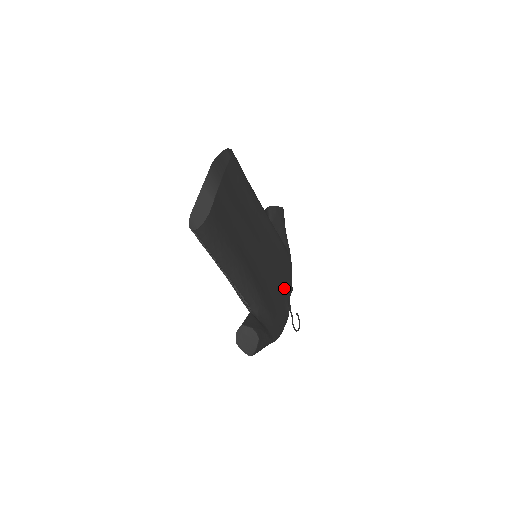
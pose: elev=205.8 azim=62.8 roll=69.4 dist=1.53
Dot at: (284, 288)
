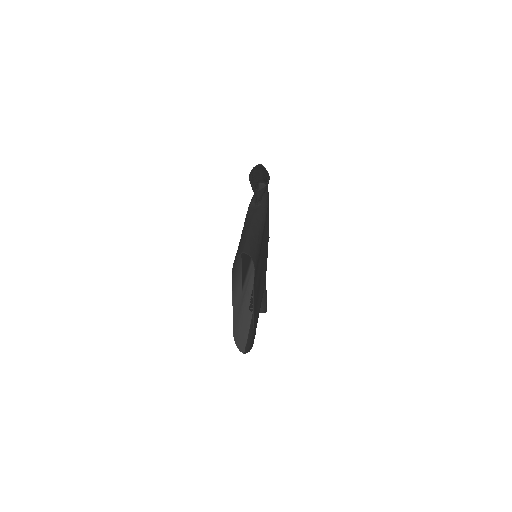
Dot at: (267, 231)
